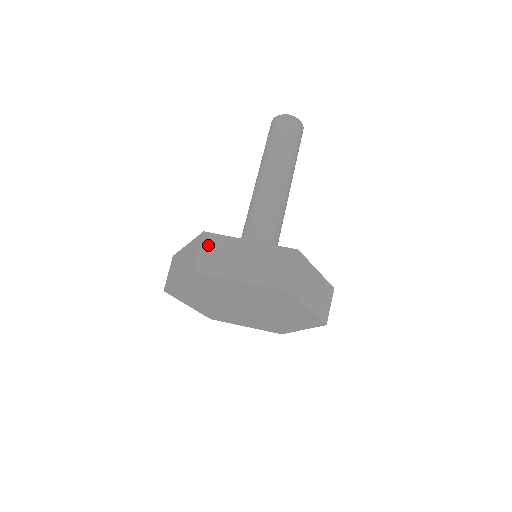
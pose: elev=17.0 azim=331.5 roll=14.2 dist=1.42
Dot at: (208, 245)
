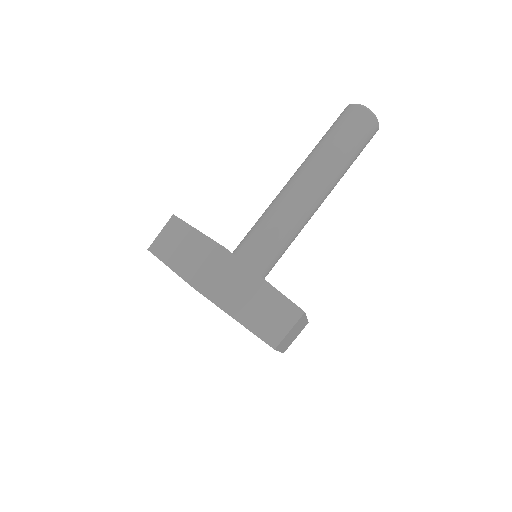
Dot at: (223, 266)
